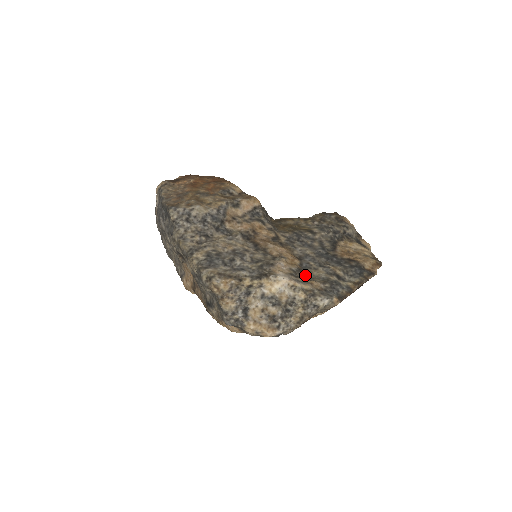
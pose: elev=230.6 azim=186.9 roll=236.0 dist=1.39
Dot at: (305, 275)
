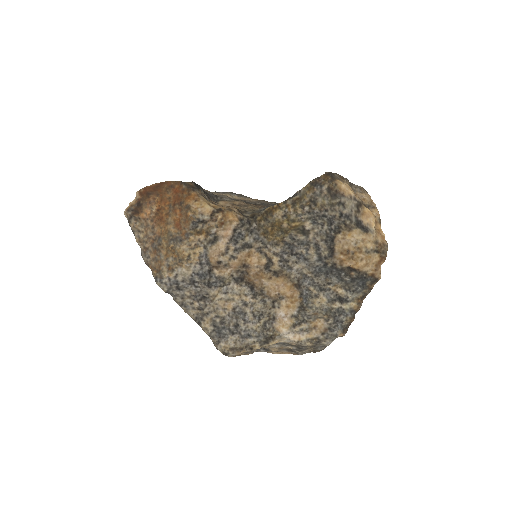
Dot at: (307, 312)
